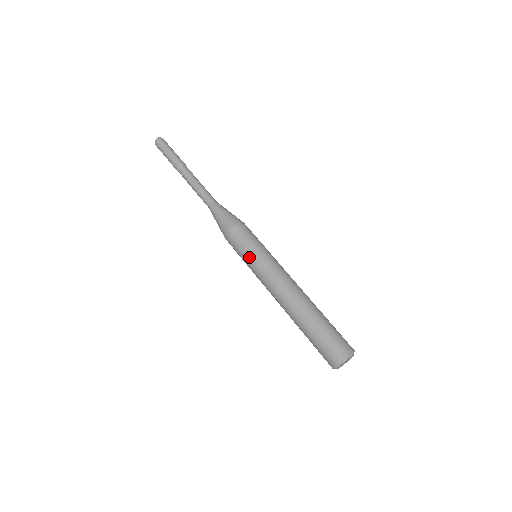
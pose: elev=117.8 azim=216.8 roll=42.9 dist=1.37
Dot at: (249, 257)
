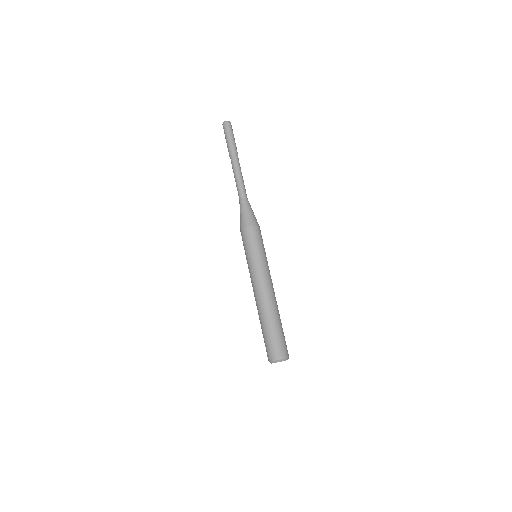
Dot at: (246, 259)
